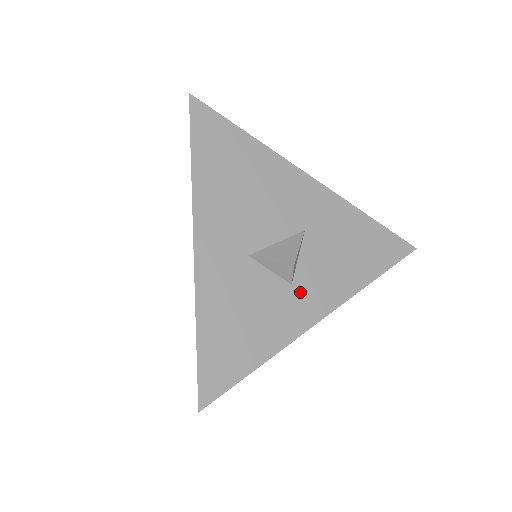
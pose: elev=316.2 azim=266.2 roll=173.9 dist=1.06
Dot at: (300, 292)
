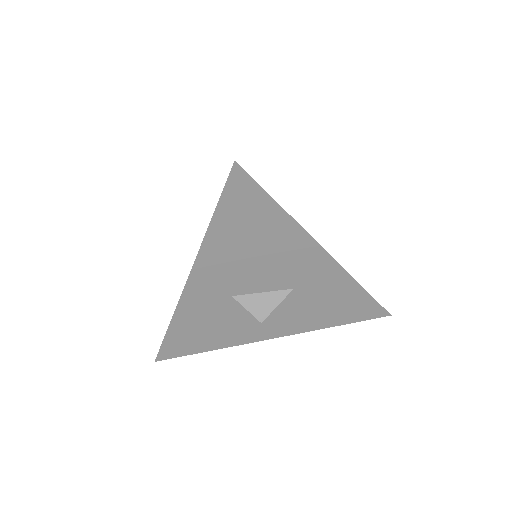
Dot at: (264, 323)
